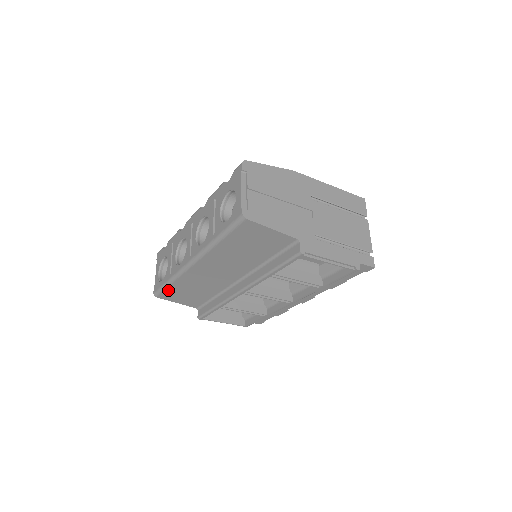
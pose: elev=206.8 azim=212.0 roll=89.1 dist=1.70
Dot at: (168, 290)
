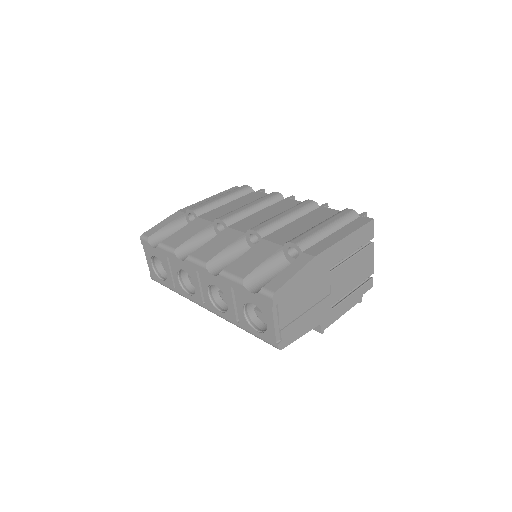
Dot at: occluded
